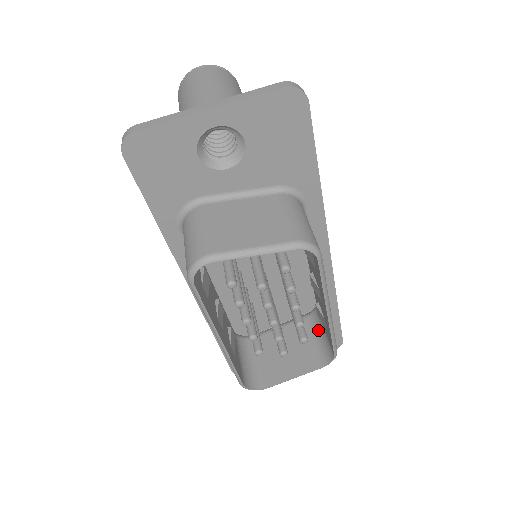
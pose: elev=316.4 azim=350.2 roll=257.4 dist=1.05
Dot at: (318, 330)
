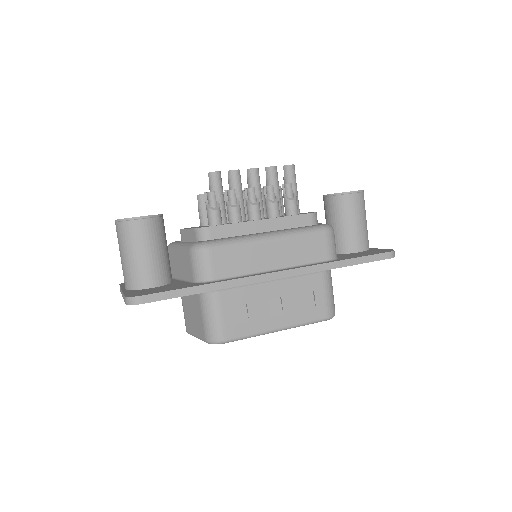
Dot at: occluded
